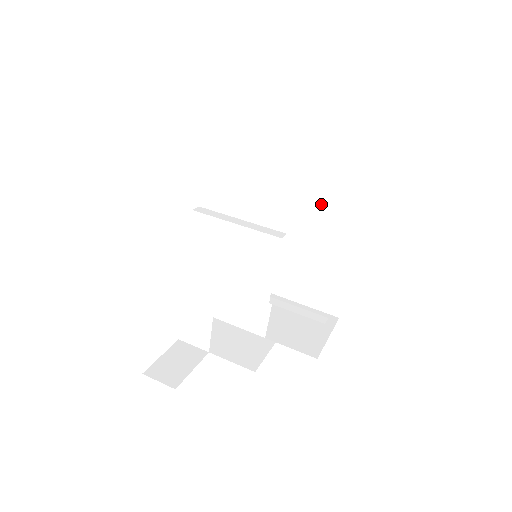
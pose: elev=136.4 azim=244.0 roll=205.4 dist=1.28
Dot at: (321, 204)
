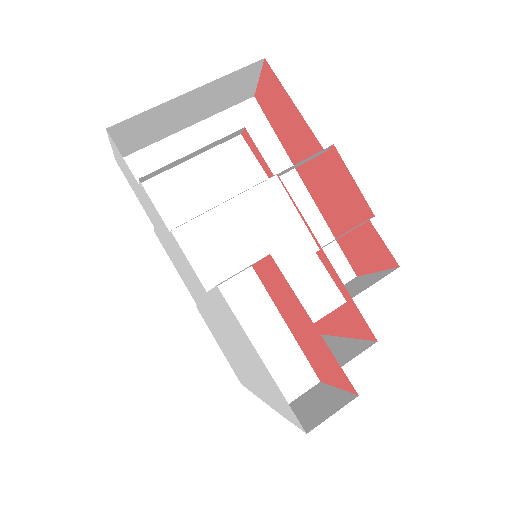
Dot at: occluded
